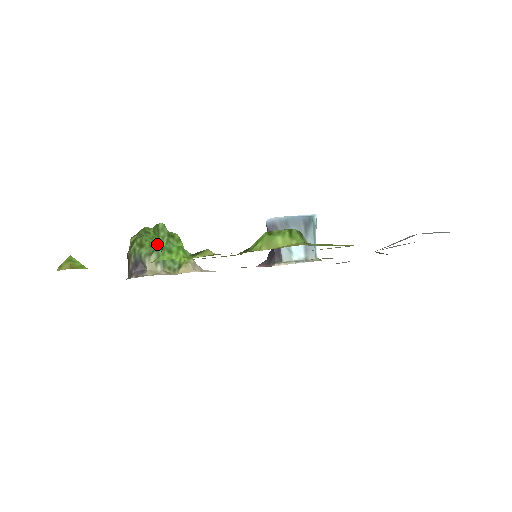
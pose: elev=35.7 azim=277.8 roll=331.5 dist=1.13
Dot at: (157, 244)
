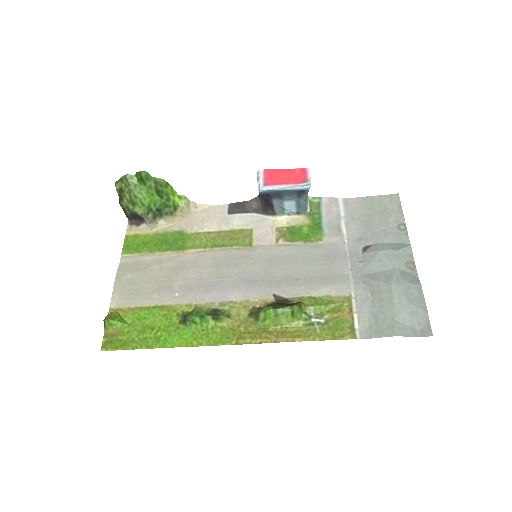
Dot at: (148, 199)
